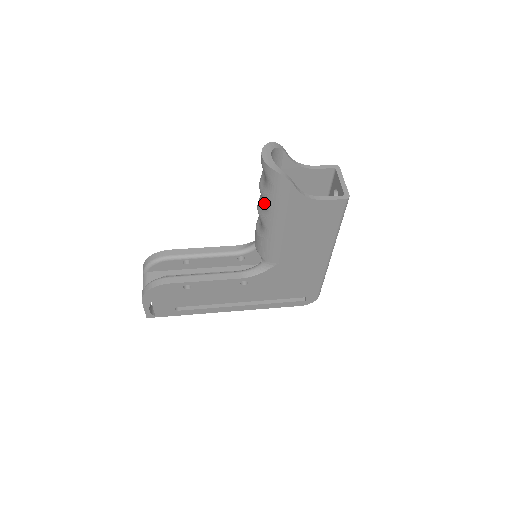
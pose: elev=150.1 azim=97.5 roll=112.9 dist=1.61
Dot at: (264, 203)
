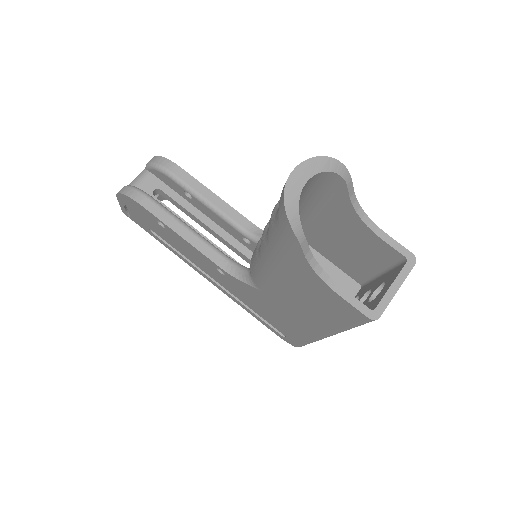
Dot at: occluded
